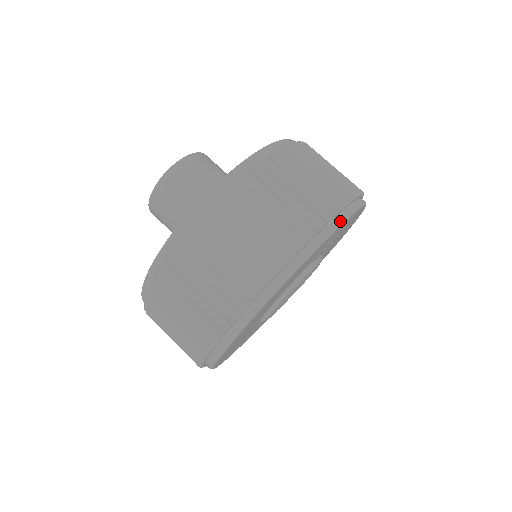
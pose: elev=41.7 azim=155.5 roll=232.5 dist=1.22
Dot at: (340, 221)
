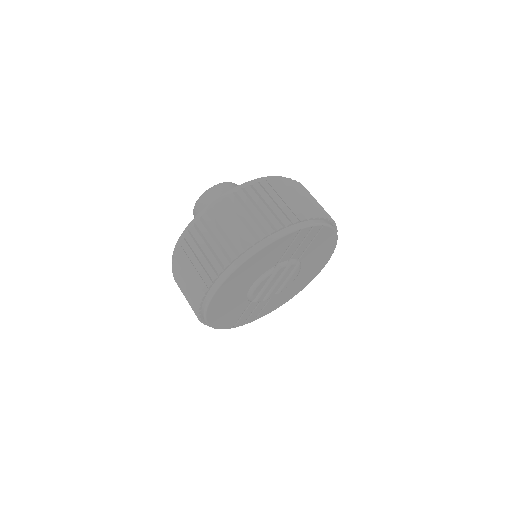
Dot at: (303, 225)
